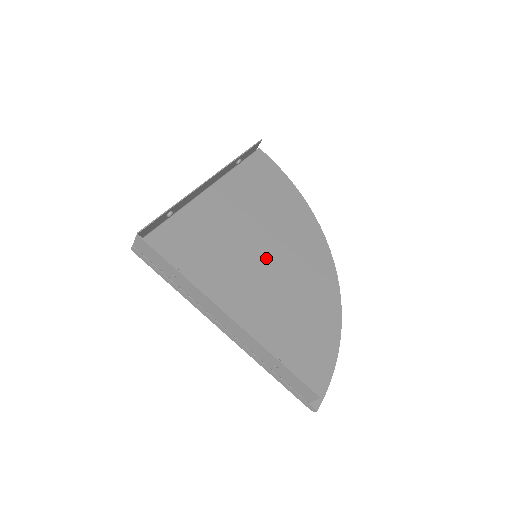
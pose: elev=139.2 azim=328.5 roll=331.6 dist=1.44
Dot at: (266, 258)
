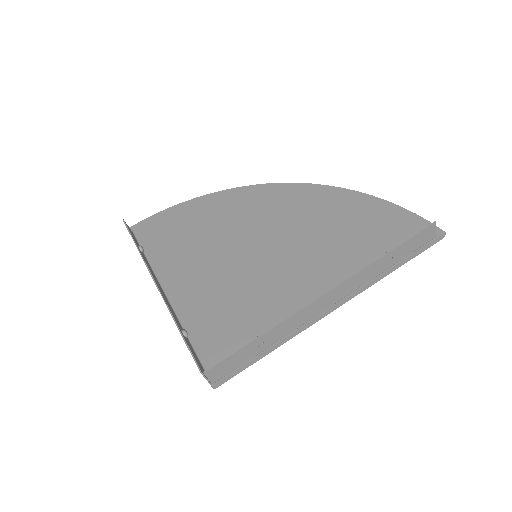
Dot at: (261, 246)
